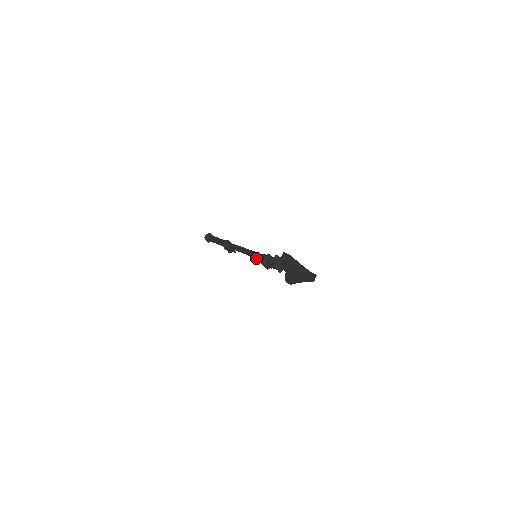
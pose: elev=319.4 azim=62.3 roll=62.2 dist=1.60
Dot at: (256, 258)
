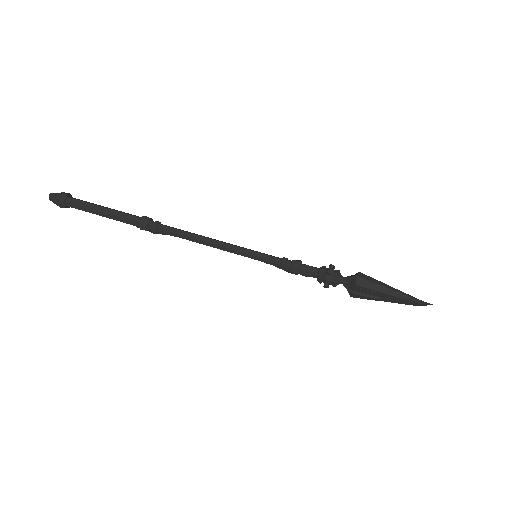
Dot at: (261, 261)
